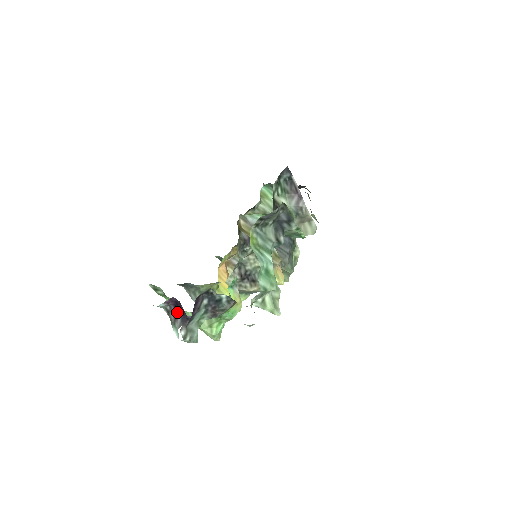
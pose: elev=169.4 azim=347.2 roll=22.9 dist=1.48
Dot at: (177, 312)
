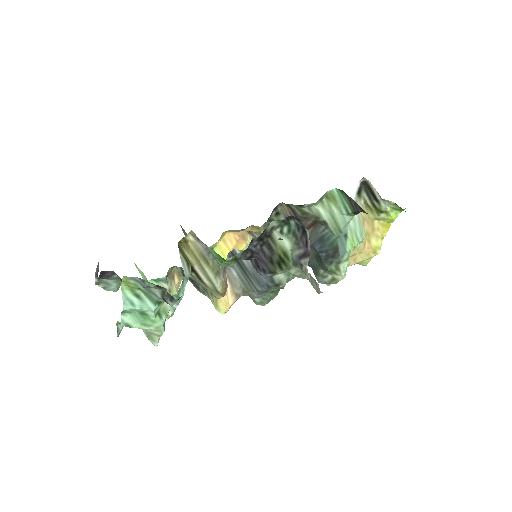
Dot at: occluded
